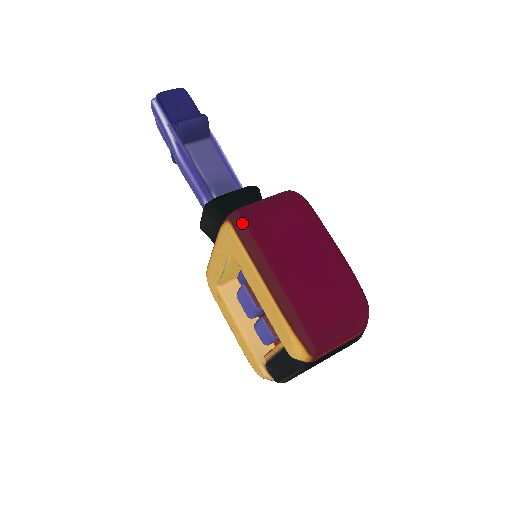
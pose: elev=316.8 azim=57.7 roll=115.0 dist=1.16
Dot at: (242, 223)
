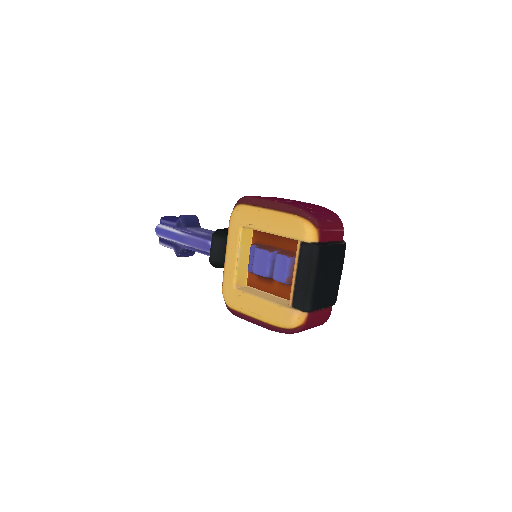
Dot at: (244, 197)
